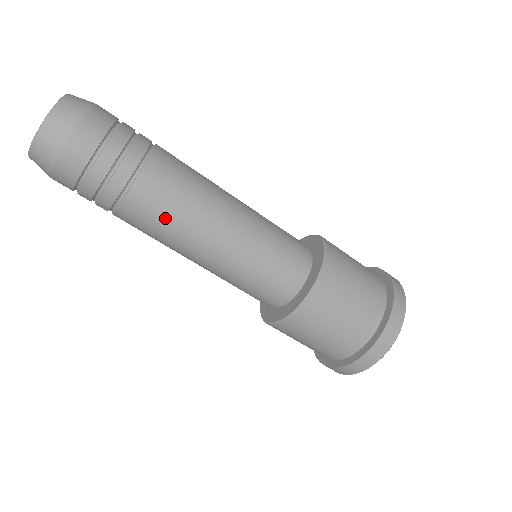
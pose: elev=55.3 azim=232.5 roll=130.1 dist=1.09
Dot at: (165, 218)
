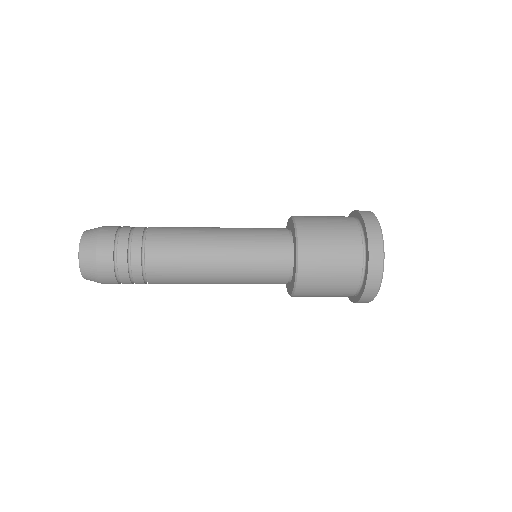
Dot at: (178, 283)
